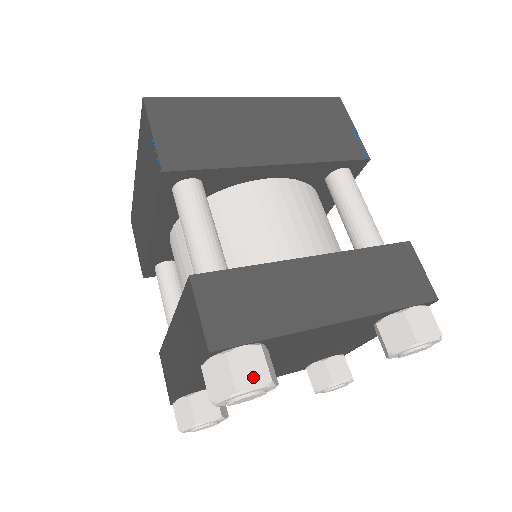
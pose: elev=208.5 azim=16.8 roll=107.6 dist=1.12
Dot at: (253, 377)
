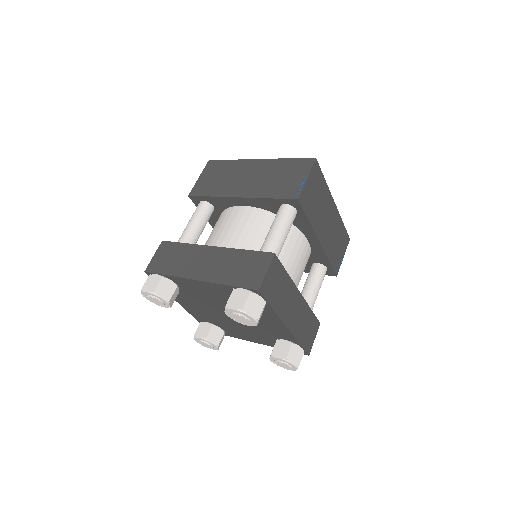
Dot at: (150, 287)
